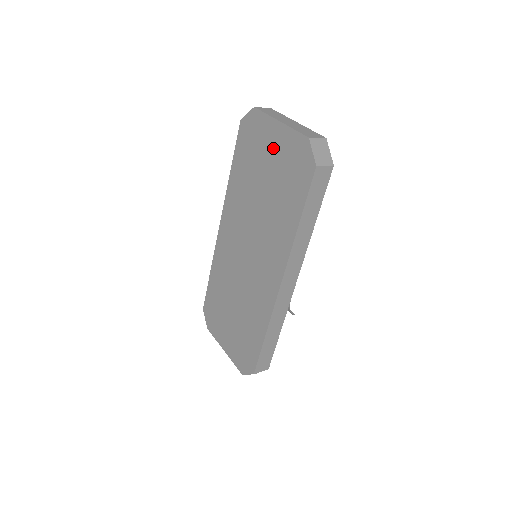
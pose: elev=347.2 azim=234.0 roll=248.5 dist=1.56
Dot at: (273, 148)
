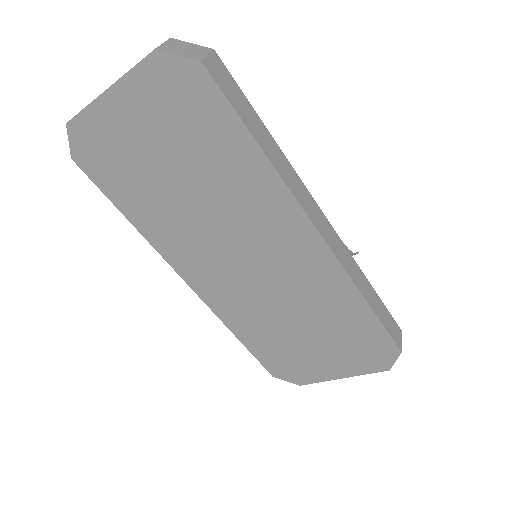
Dot at: (136, 126)
